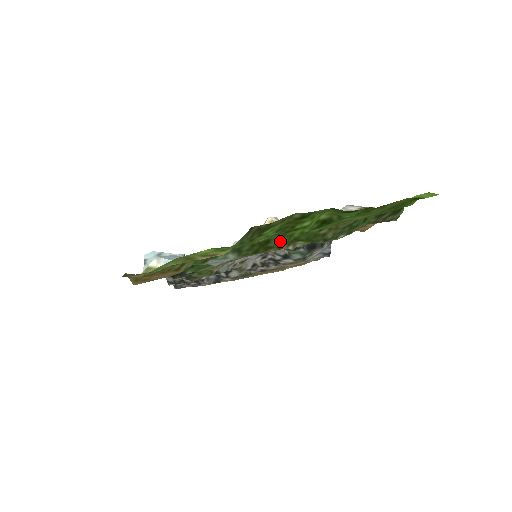
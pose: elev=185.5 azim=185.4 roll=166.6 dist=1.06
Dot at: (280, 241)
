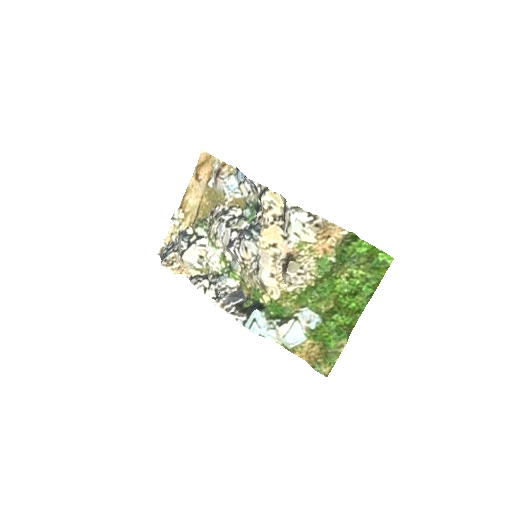
Dot at: (339, 307)
